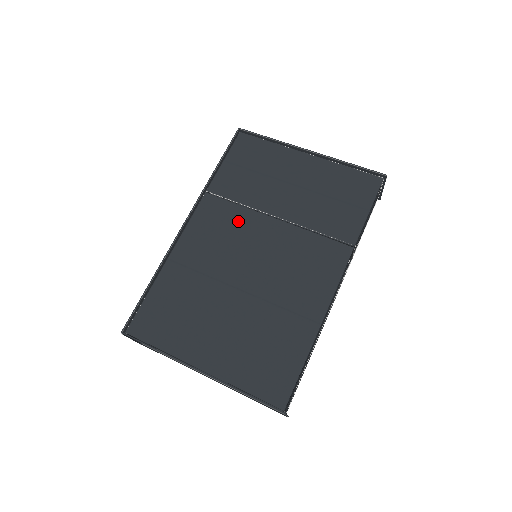
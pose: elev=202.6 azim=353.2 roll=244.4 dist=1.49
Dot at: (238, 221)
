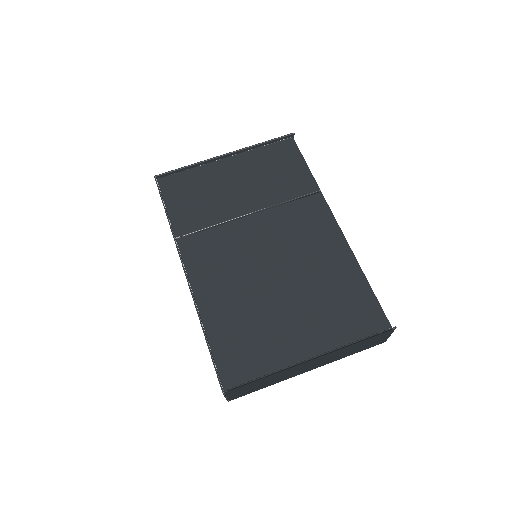
Dot at: (224, 238)
